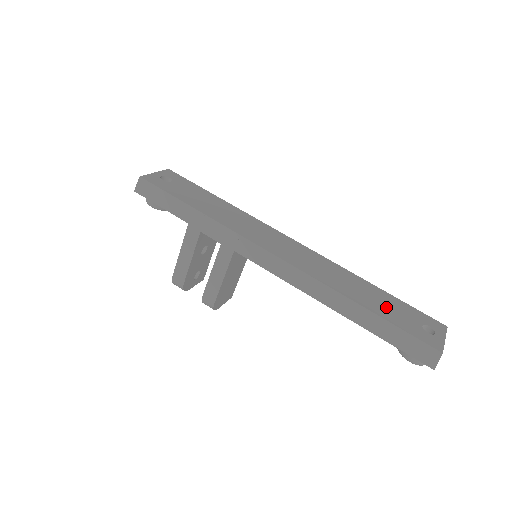
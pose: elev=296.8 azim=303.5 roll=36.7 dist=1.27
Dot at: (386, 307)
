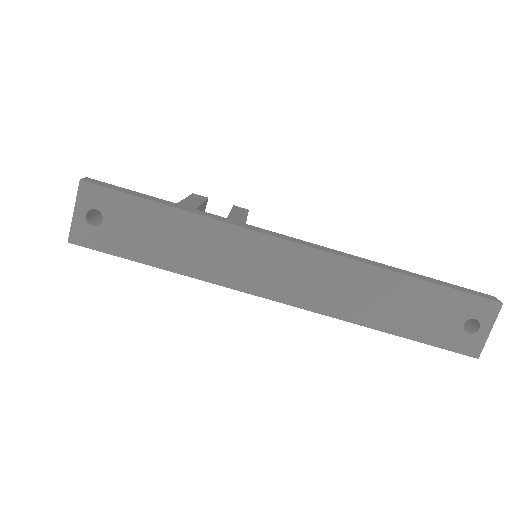
Dot at: (420, 316)
